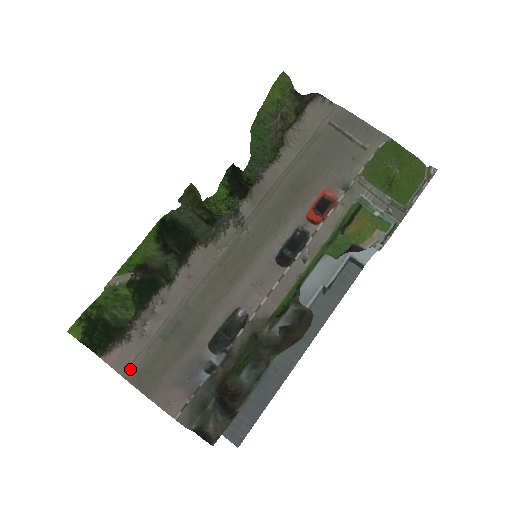
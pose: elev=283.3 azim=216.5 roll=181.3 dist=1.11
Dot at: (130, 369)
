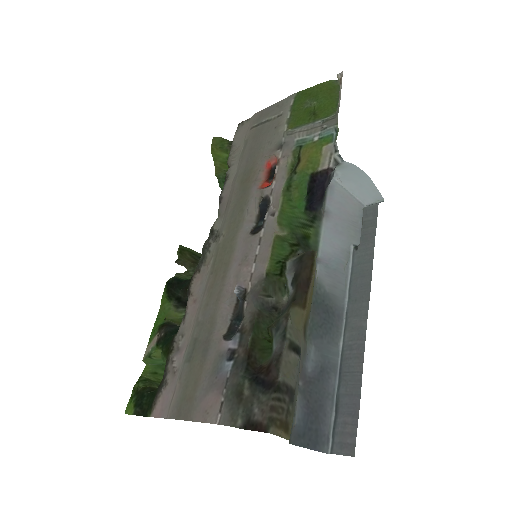
Dot at: (171, 407)
